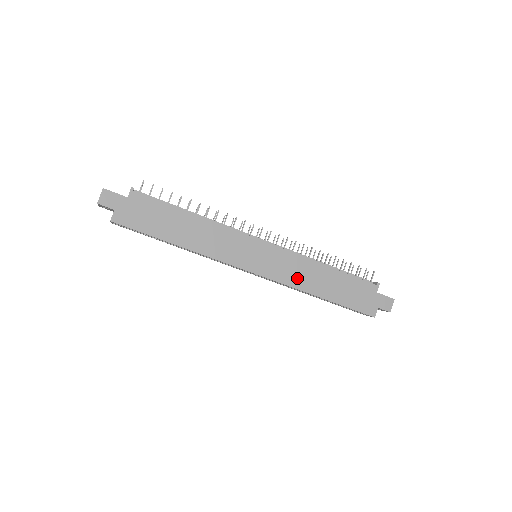
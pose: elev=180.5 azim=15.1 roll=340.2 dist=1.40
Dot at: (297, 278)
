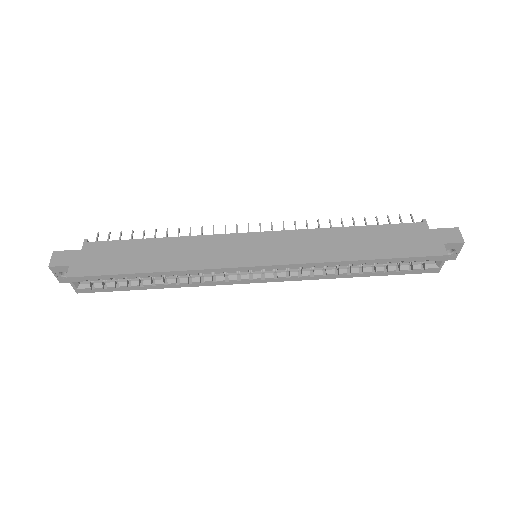
Dot at: (315, 252)
